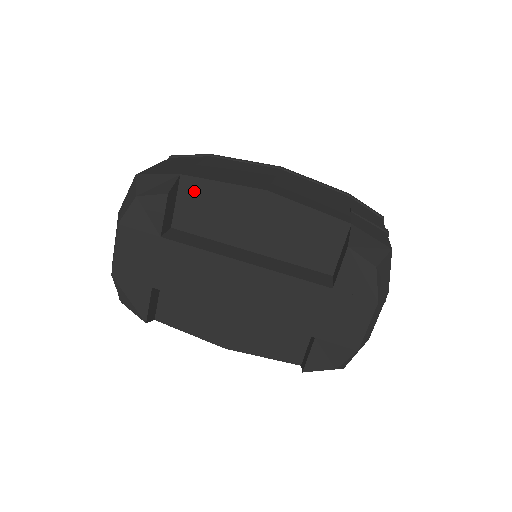
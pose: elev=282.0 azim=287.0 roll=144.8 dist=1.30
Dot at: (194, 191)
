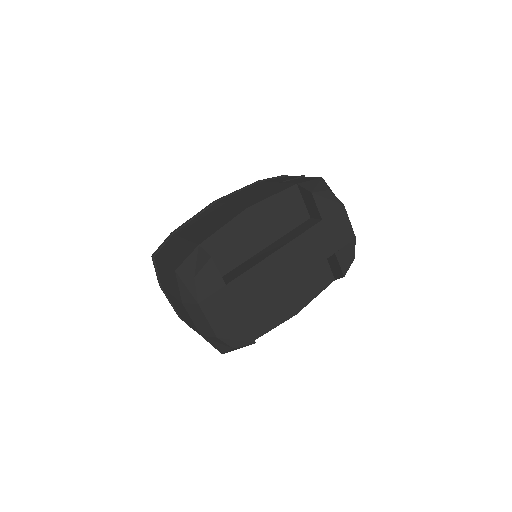
Dot at: (213, 246)
